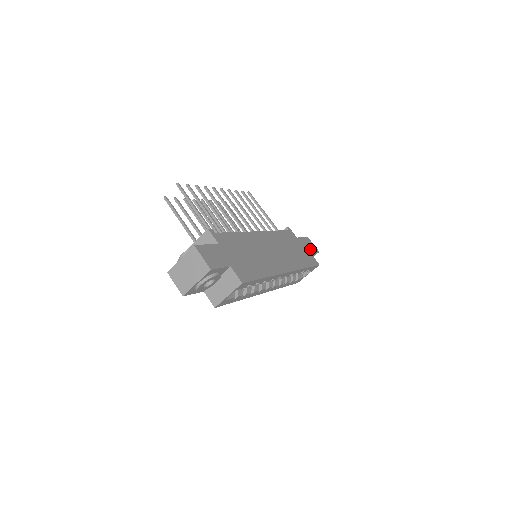
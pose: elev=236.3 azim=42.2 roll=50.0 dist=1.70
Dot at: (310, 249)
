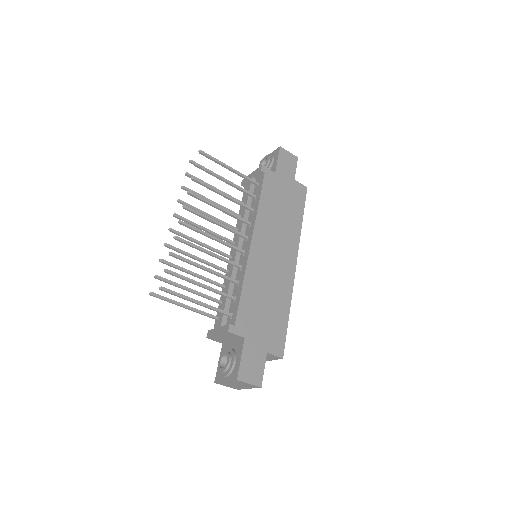
Dot at: (291, 171)
